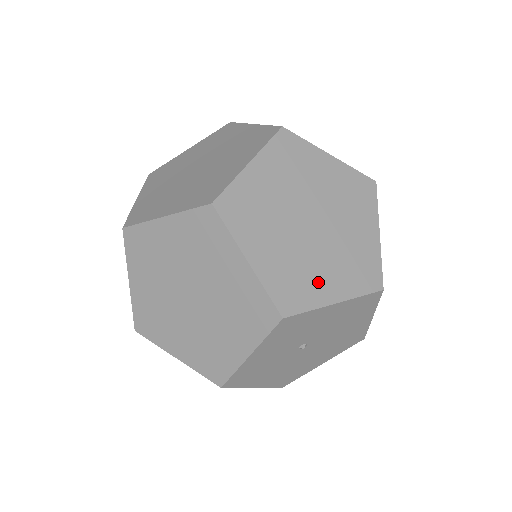
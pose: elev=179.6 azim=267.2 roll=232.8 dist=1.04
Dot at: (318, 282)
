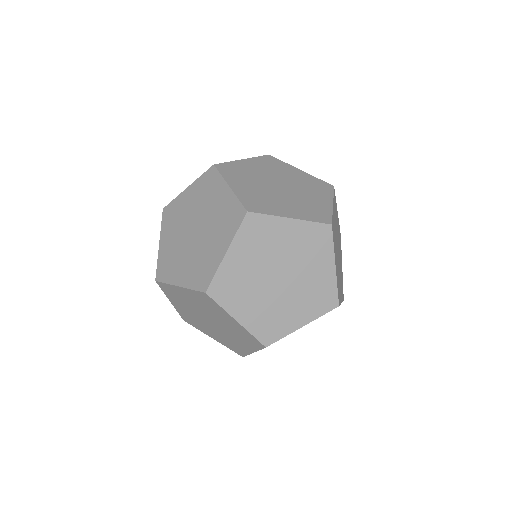
Dot at: (288, 318)
